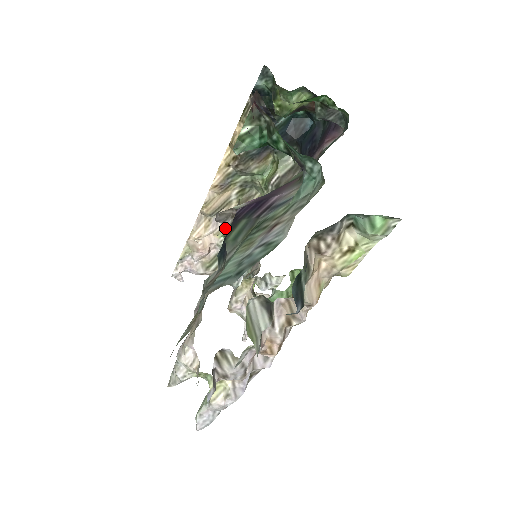
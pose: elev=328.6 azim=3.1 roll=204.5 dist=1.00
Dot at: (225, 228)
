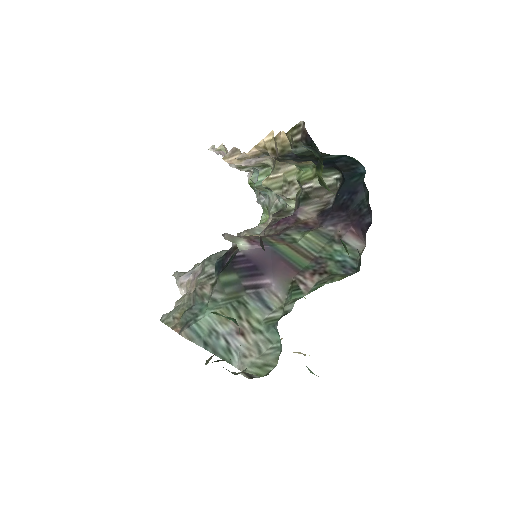
Dot at: (258, 165)
